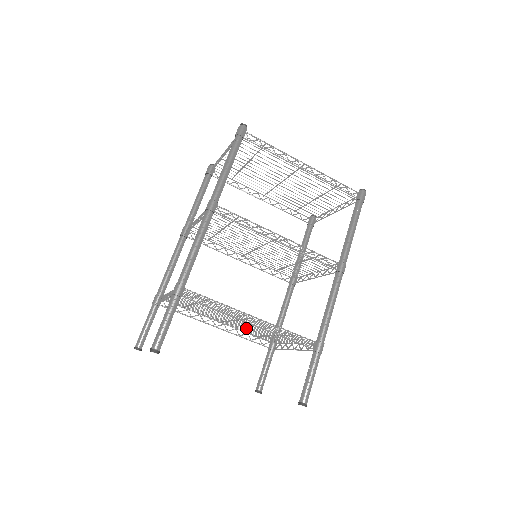
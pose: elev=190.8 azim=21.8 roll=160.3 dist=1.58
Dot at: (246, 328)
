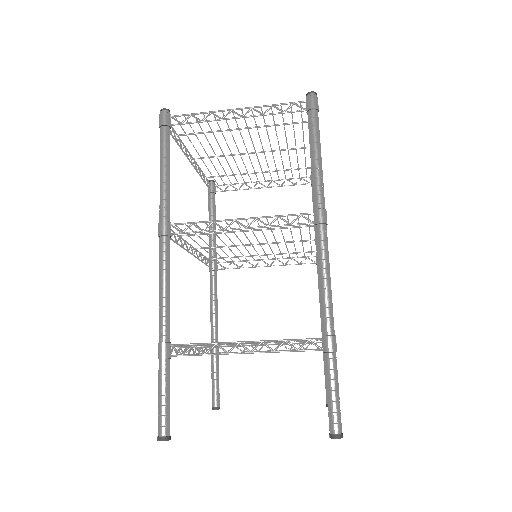
Dot at: occluded
